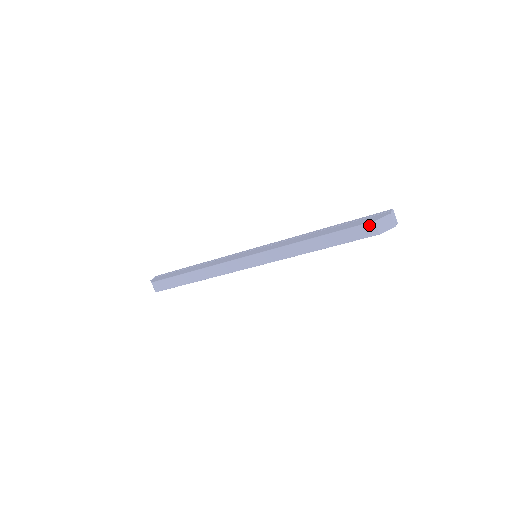
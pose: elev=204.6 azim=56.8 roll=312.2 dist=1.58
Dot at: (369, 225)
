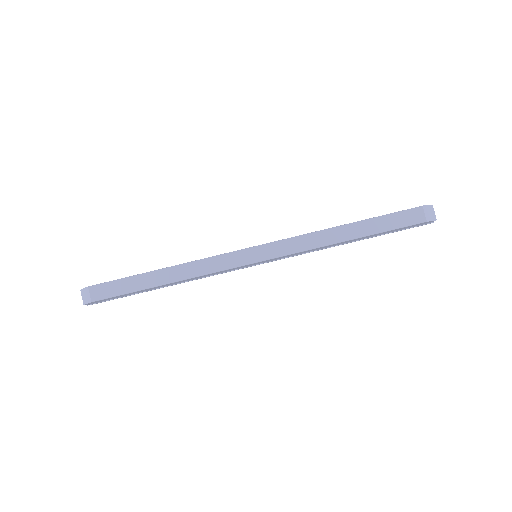
Dot at: (416, 210)
